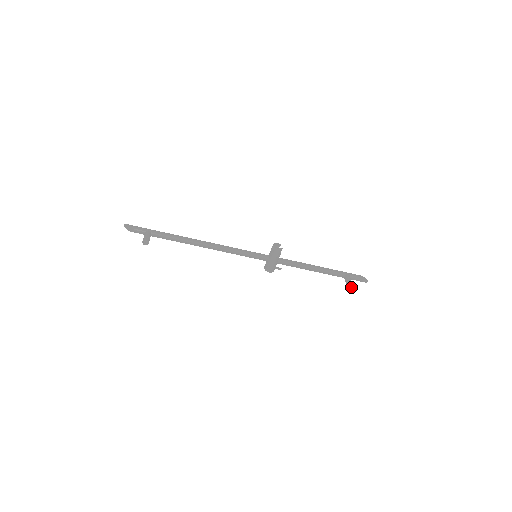
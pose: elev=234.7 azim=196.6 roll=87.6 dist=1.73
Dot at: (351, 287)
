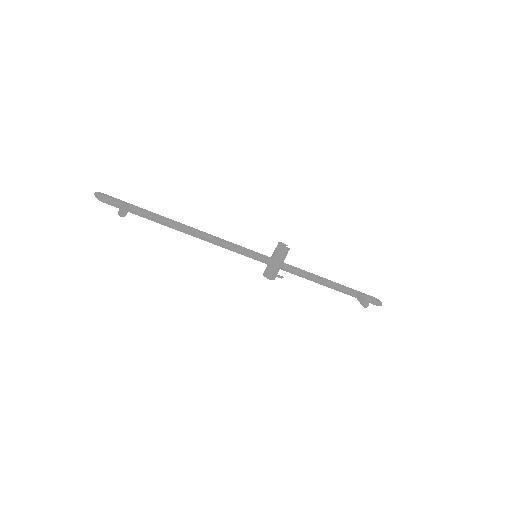
Dot at: (367, 306)
